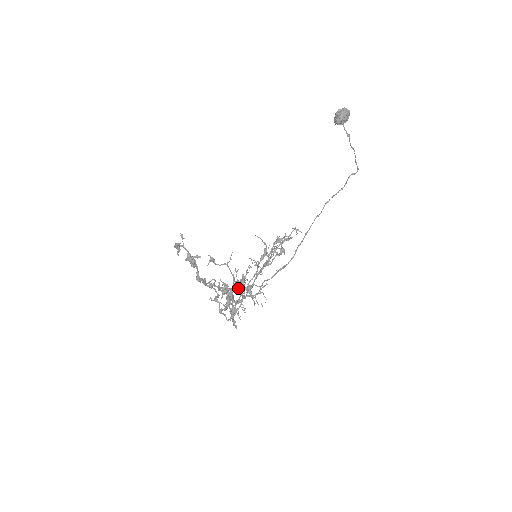
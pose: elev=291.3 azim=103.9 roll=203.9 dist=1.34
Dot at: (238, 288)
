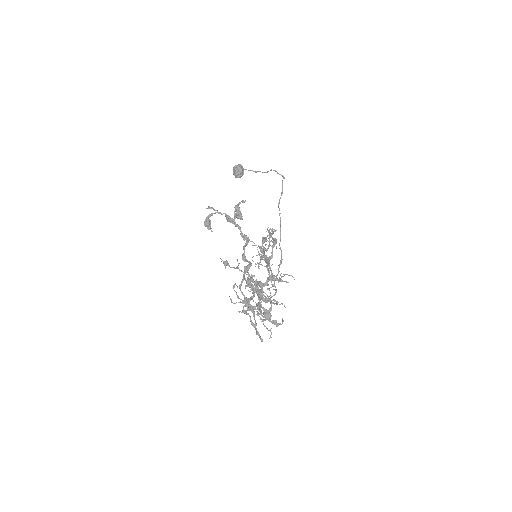
Dot at: (261, 283)
